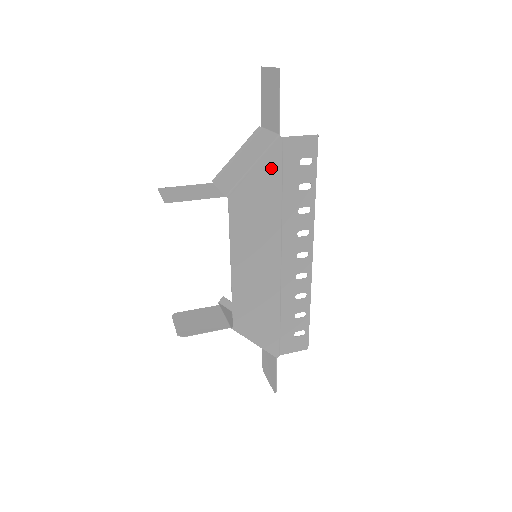
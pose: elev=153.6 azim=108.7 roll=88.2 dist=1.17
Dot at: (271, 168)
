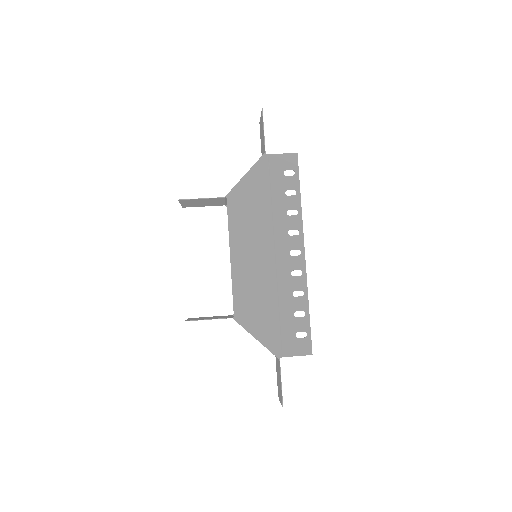
Dot at: (260, 176)
